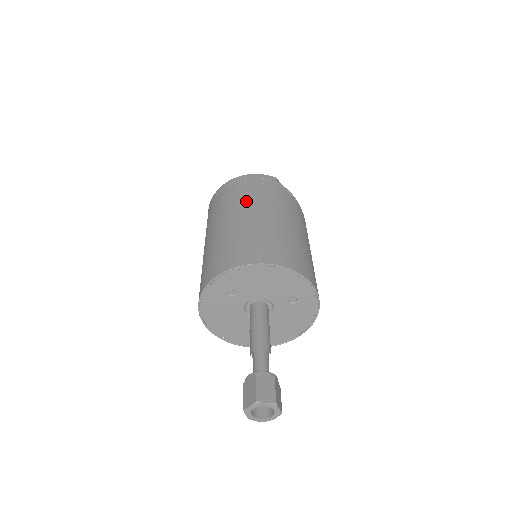
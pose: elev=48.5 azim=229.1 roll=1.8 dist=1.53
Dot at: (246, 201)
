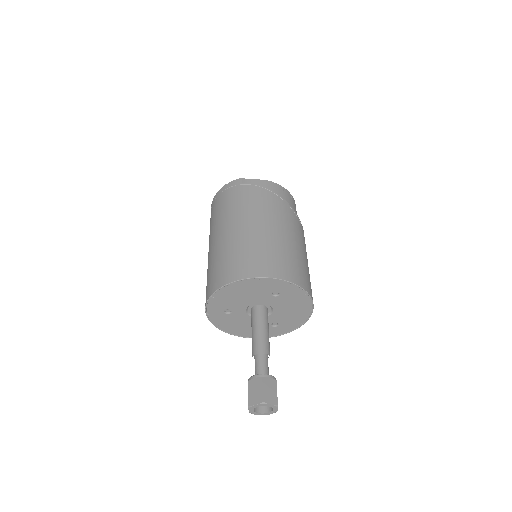
Dot at: (217, 222)
